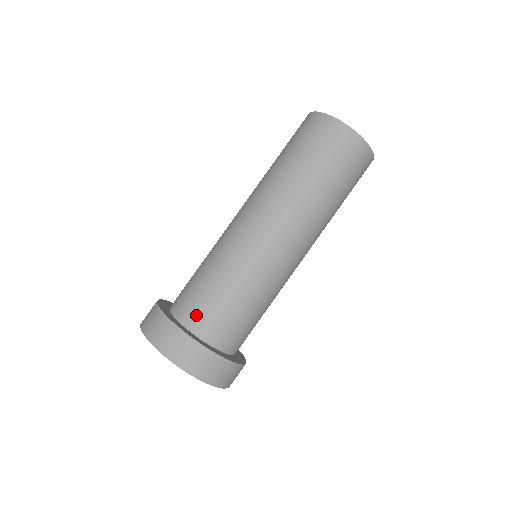
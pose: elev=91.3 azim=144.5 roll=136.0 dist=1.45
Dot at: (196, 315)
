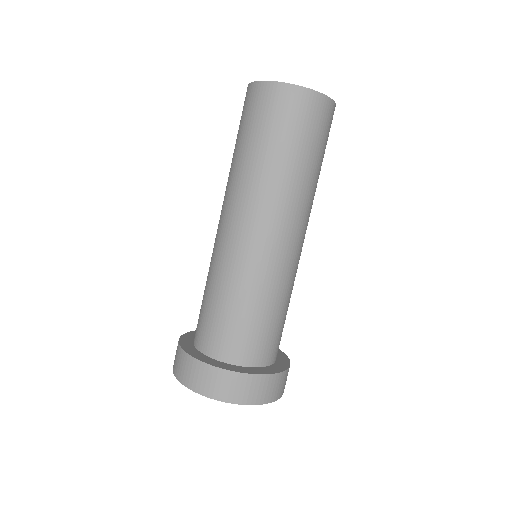
Dot at: (216, 342)
